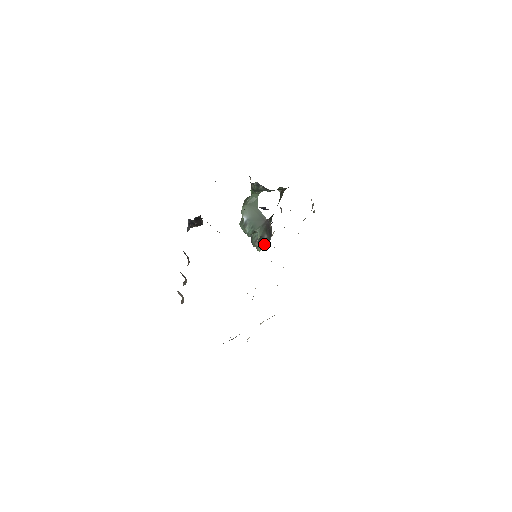
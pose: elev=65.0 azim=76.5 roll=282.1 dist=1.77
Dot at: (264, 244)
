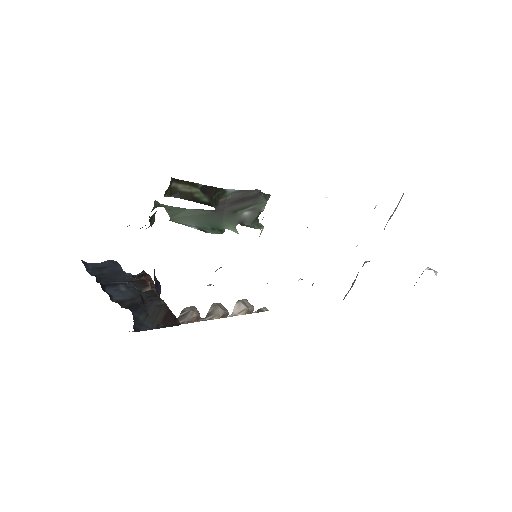
Dot at: (259, 214)
